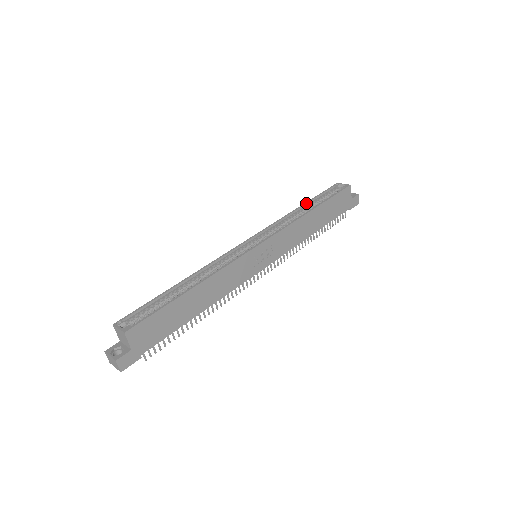
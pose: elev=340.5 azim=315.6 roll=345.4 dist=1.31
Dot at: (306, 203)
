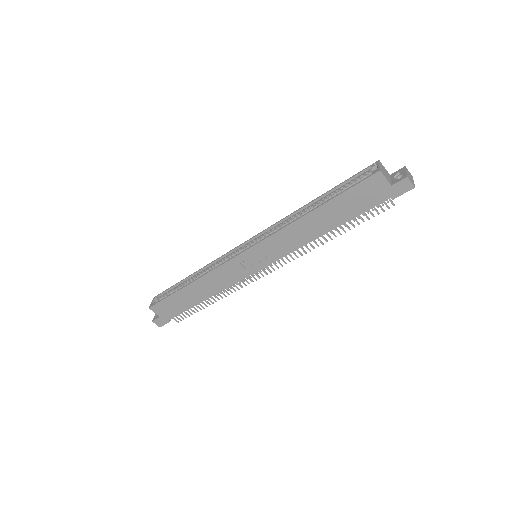
Dot at: (321, 196)
